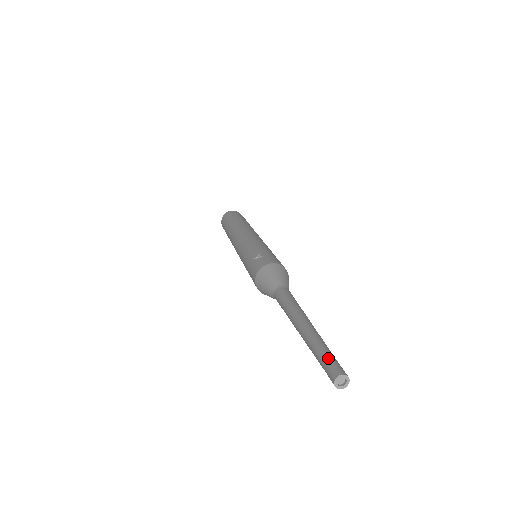
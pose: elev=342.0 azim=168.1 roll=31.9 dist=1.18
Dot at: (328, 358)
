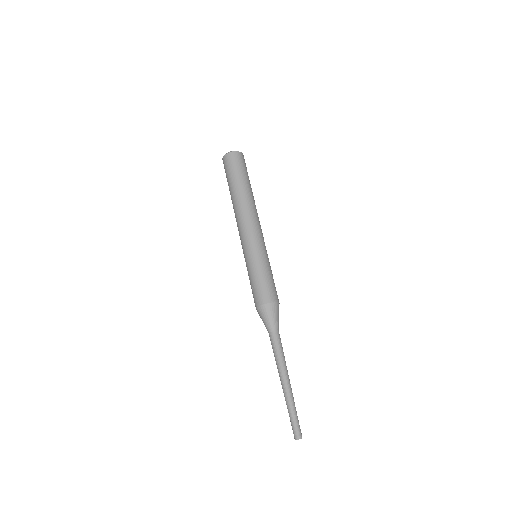
Dot at: (293, 424)
